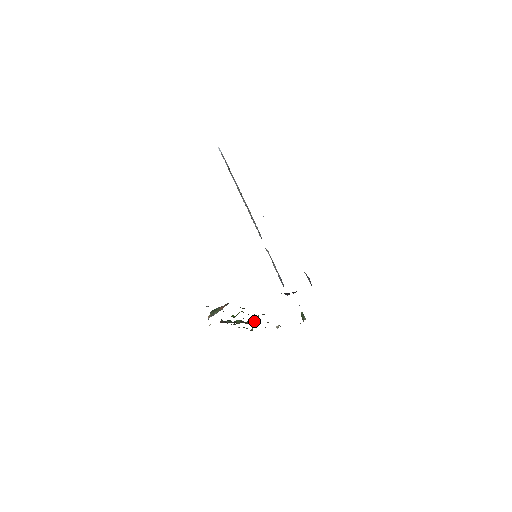
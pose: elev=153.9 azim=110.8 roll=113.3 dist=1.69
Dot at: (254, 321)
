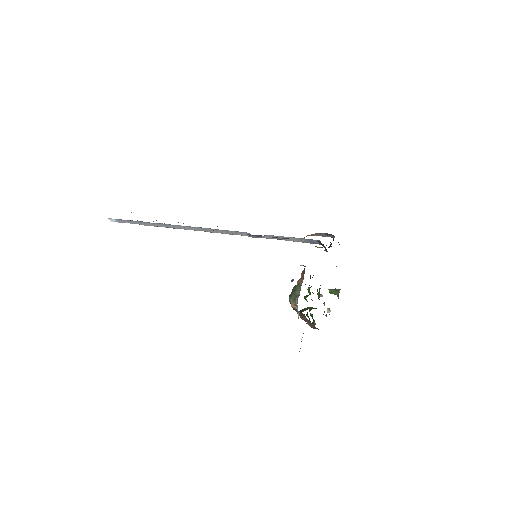
Dot at: occluded
